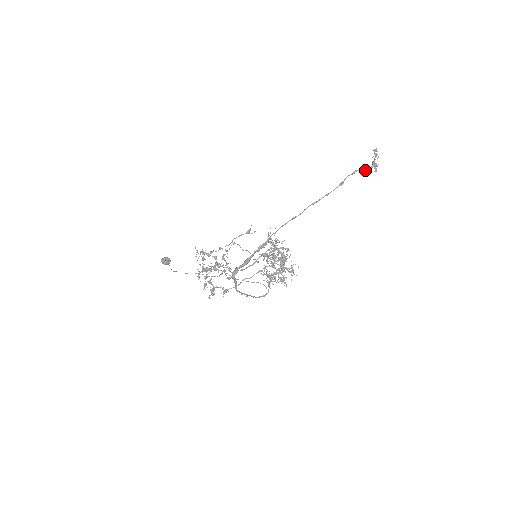
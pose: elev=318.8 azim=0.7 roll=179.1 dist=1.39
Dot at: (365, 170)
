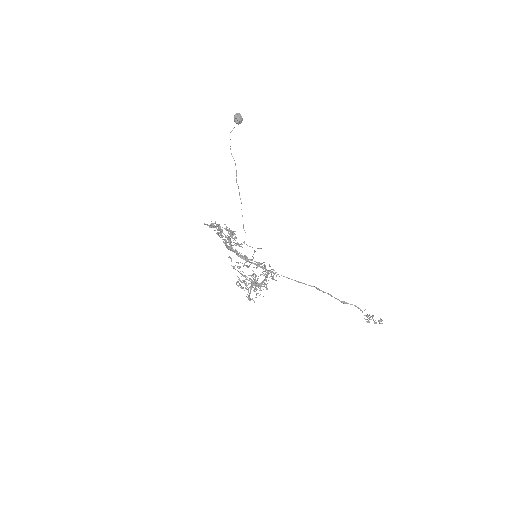
Dot at: occluded
